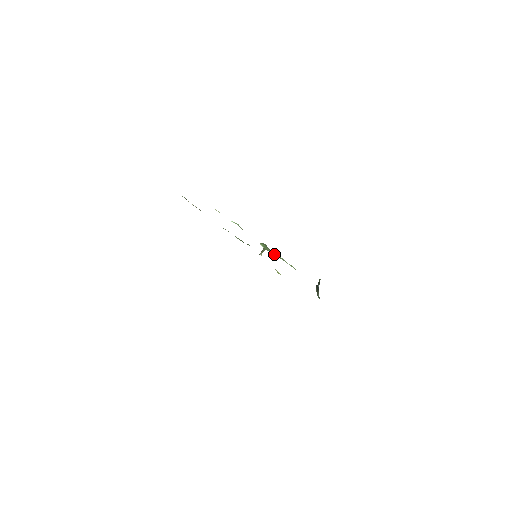
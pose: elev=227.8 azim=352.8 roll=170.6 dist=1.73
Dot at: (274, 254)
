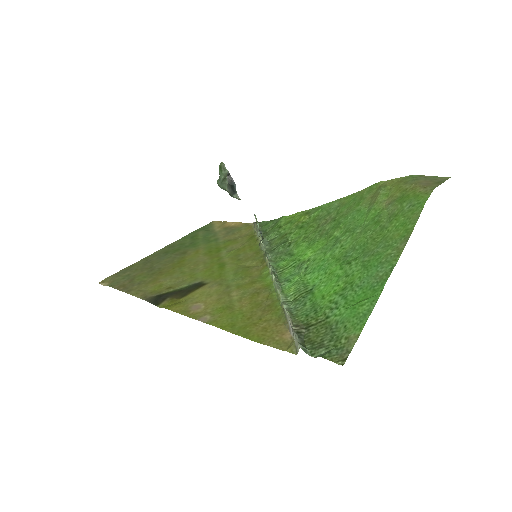
Dot at: occluded
